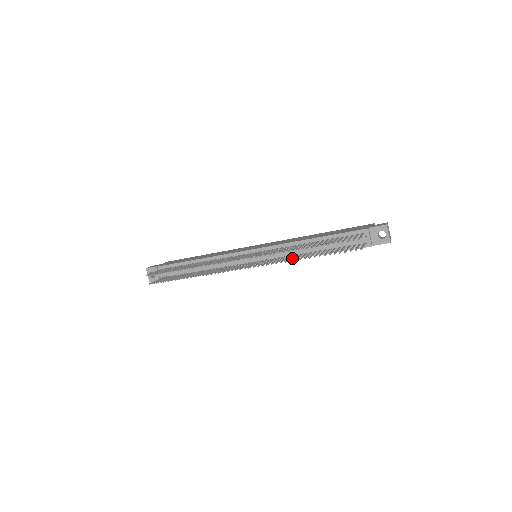
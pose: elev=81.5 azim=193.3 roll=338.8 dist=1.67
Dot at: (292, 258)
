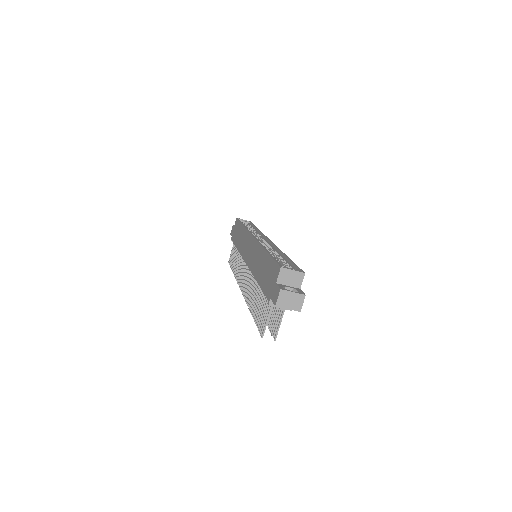
Dot at: occluded
